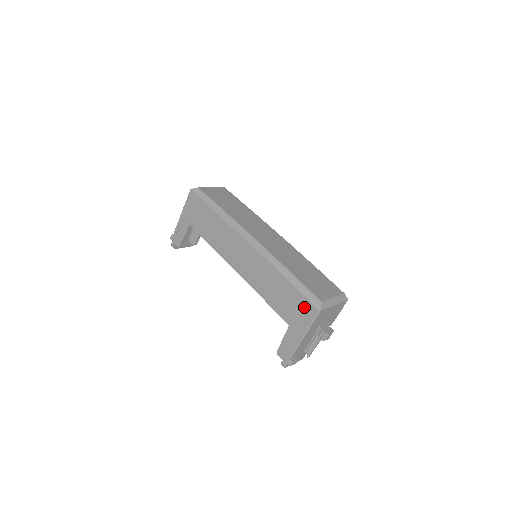
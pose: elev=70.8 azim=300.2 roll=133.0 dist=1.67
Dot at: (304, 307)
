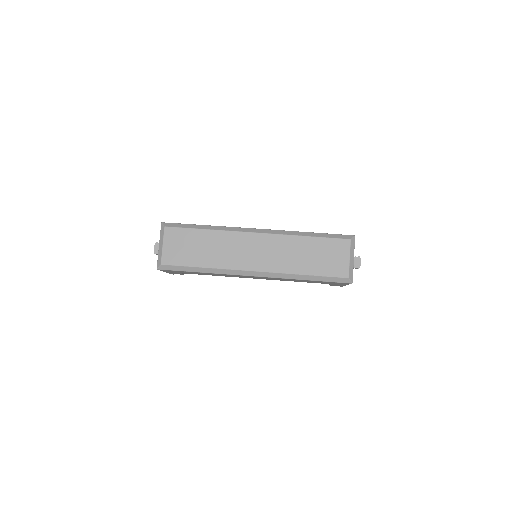
Dot at: (337, 283)
